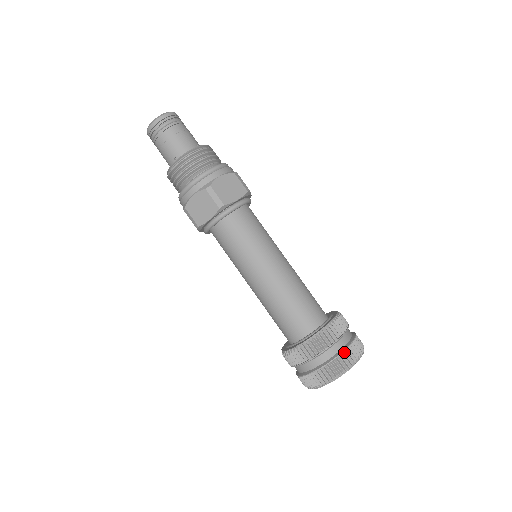
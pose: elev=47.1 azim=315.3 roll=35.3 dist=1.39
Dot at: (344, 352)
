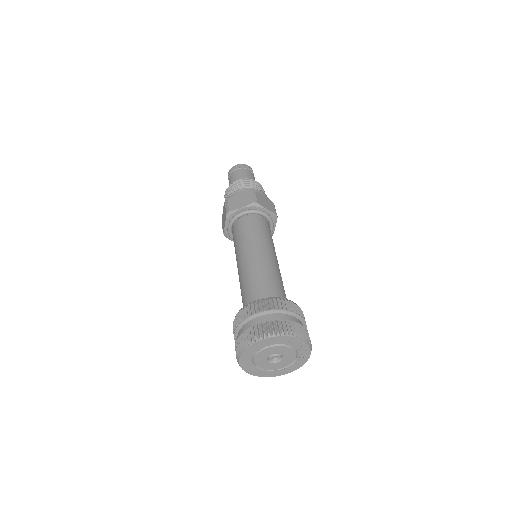
Dot at: (294, 324)
